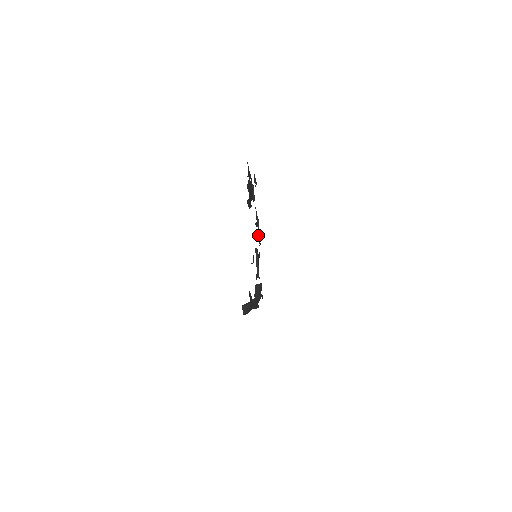
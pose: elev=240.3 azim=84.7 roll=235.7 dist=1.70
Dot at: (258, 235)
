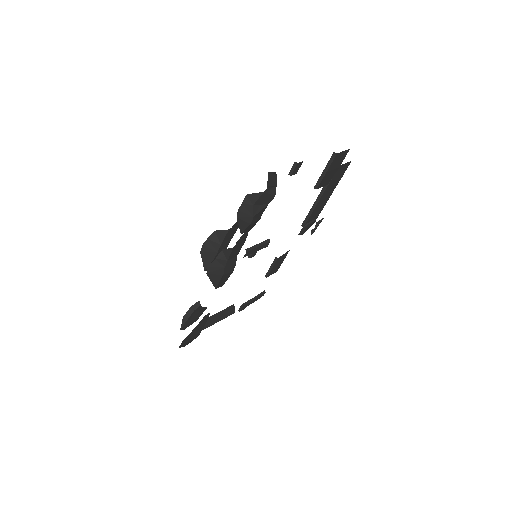
Dot at: (250, 300)
